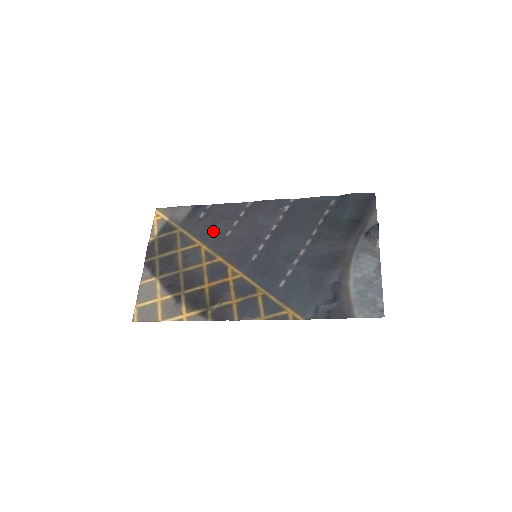
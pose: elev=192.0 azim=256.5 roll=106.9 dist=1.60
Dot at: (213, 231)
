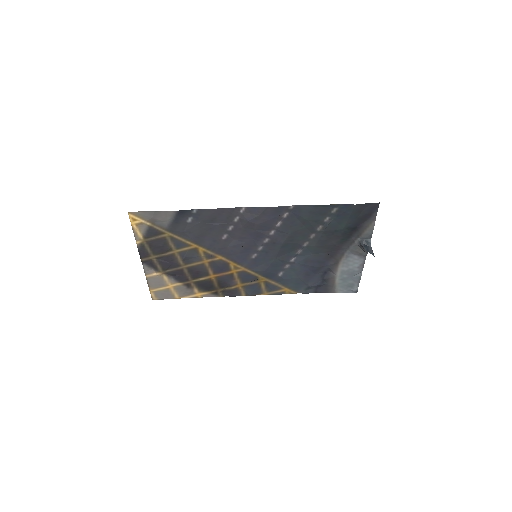
Dot at: (207, 236)
